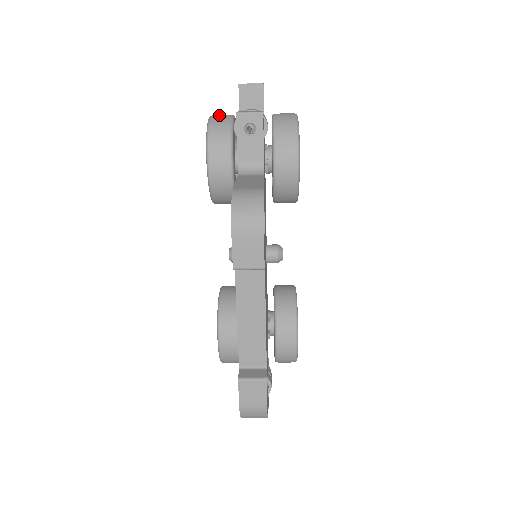
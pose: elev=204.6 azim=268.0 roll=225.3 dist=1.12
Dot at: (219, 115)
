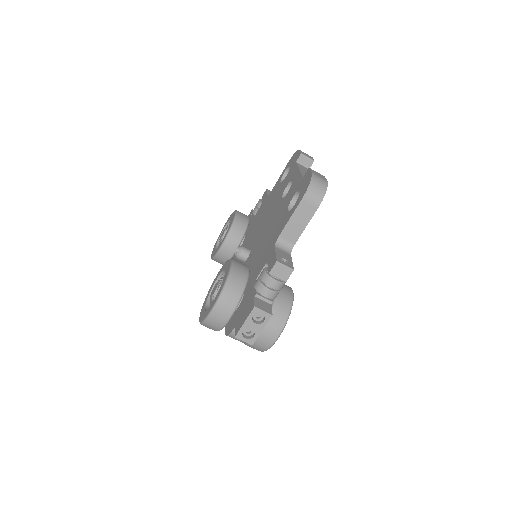
Dot at: occluded
